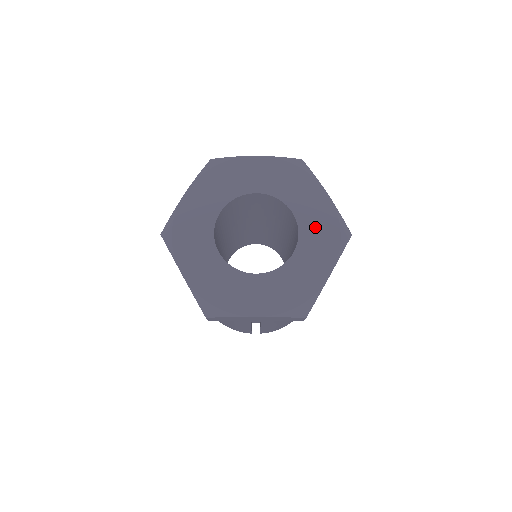
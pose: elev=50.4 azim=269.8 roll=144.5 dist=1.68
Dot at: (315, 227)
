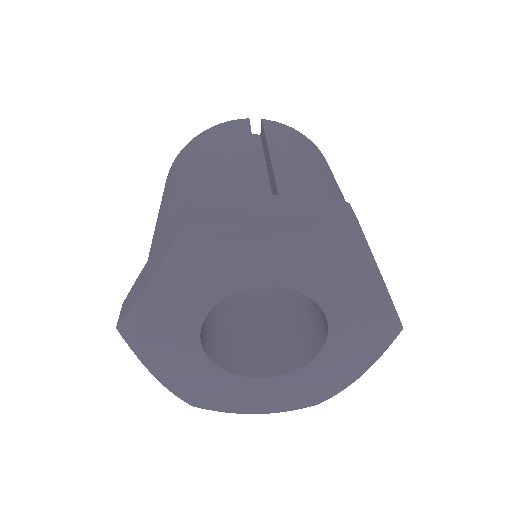
Dot at: (354, 330)
